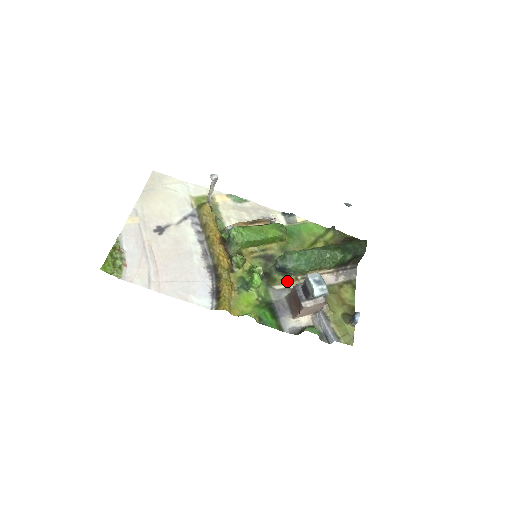
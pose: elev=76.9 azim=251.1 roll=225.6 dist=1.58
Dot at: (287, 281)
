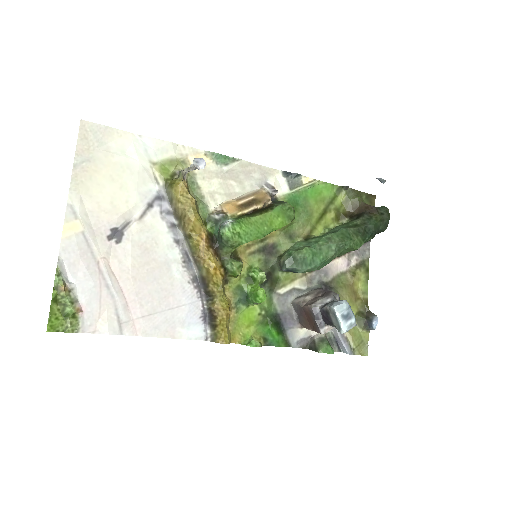
Dot at: (293, 278)
